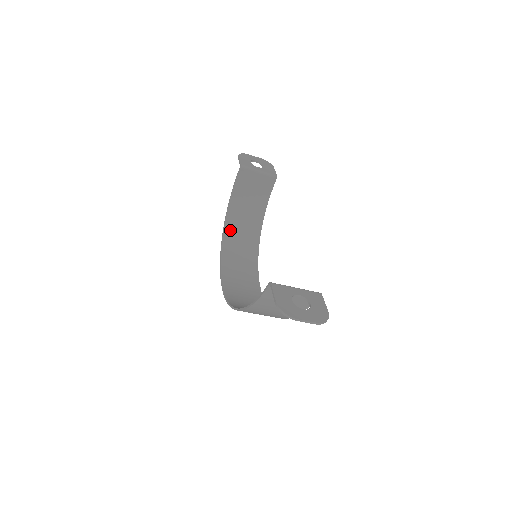
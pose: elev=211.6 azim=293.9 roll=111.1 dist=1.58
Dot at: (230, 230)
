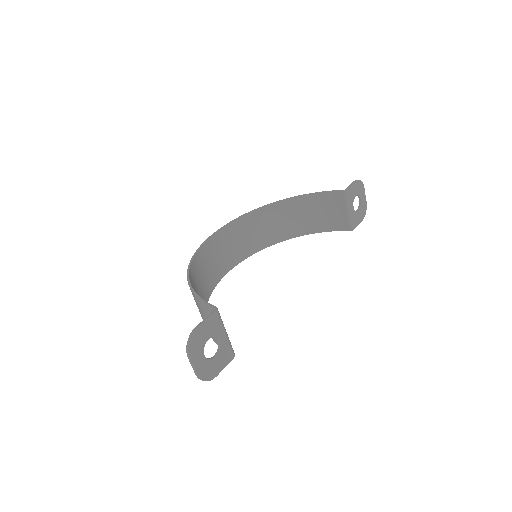
Dot at: (276, 210)
